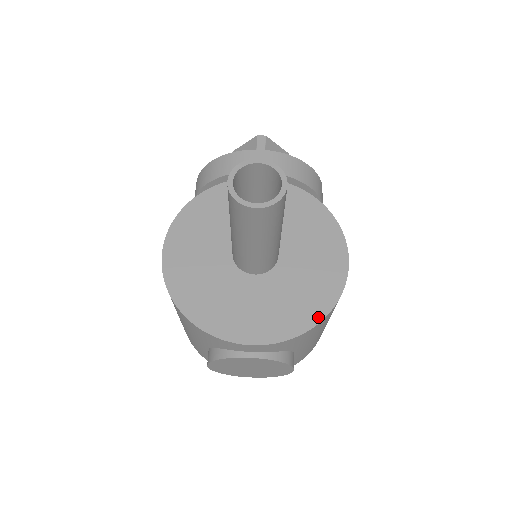
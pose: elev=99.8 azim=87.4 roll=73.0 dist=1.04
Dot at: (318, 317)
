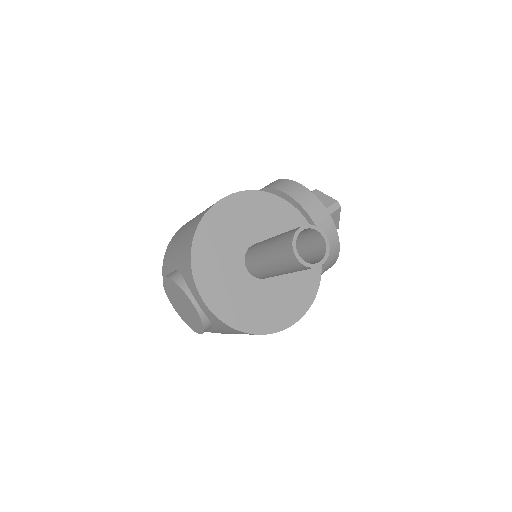
Dot at: (248, 329)
